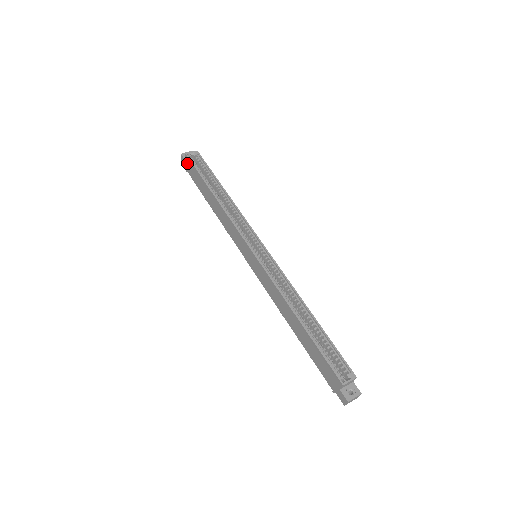
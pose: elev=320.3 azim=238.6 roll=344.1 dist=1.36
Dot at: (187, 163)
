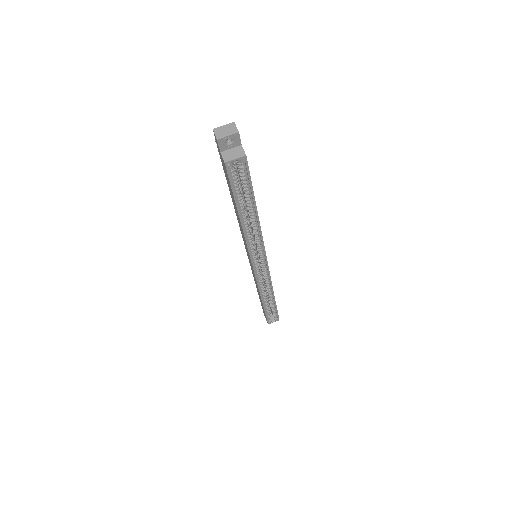
Dot at: (222, 158)
